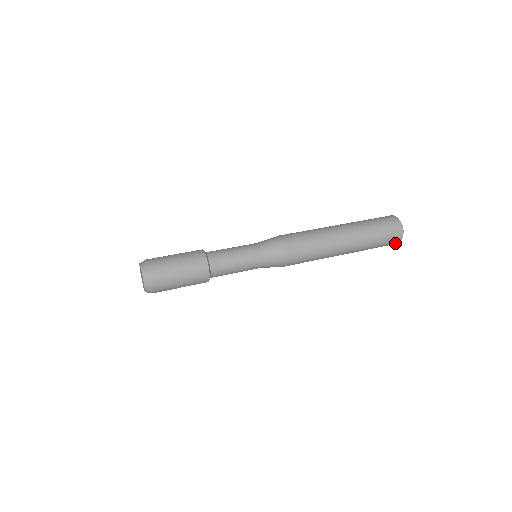
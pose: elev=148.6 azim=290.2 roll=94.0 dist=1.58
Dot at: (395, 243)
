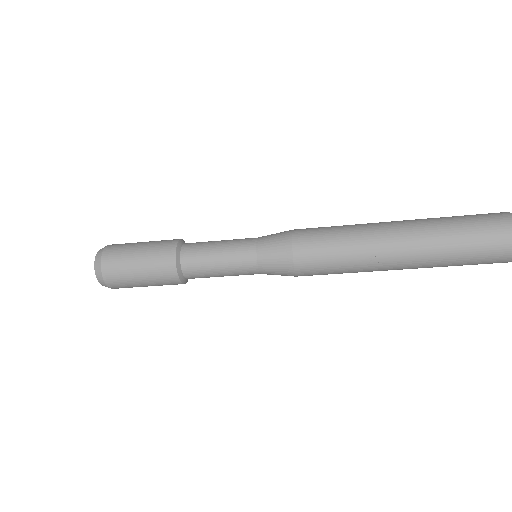
Dot at: (505, 261)
